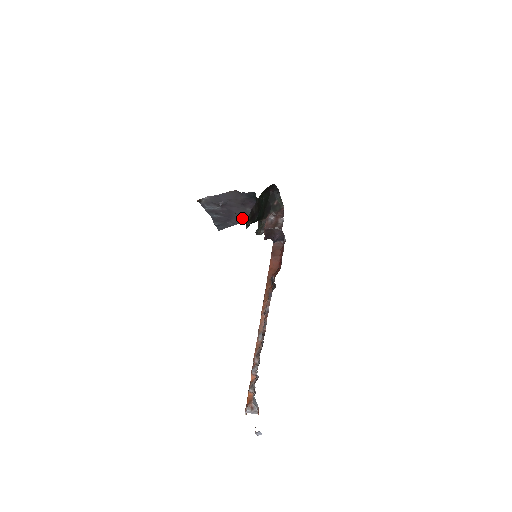
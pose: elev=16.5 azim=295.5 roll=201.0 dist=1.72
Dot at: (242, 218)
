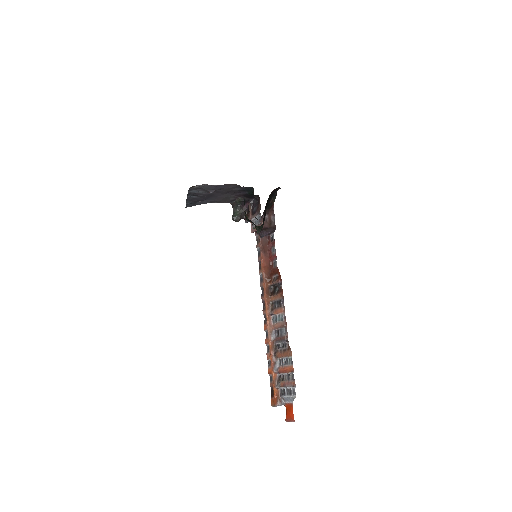
Dot at: (250, 220)
